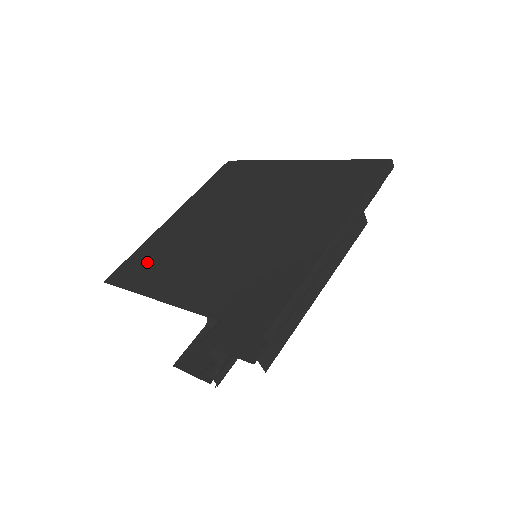
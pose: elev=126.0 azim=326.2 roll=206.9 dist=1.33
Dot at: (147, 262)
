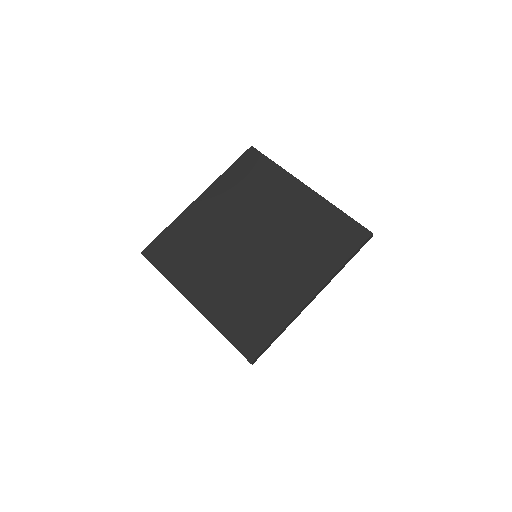
Dot at: (176, 248)
